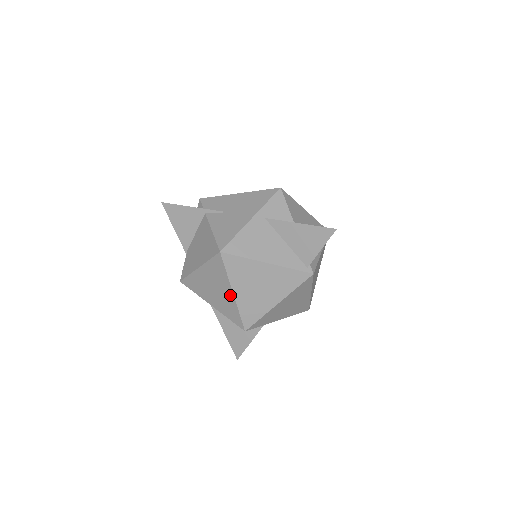
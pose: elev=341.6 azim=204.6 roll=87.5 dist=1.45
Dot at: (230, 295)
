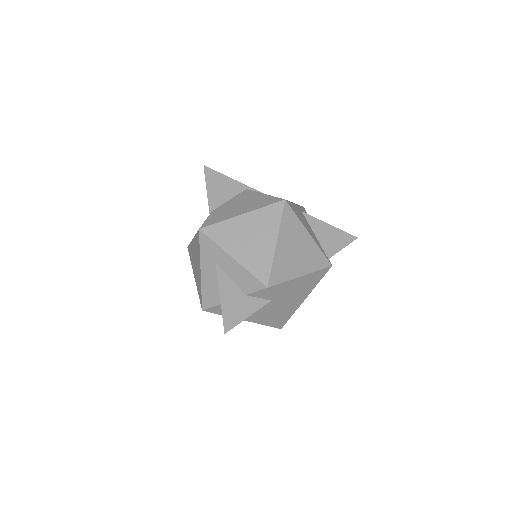
Dot at: (271, 244)
